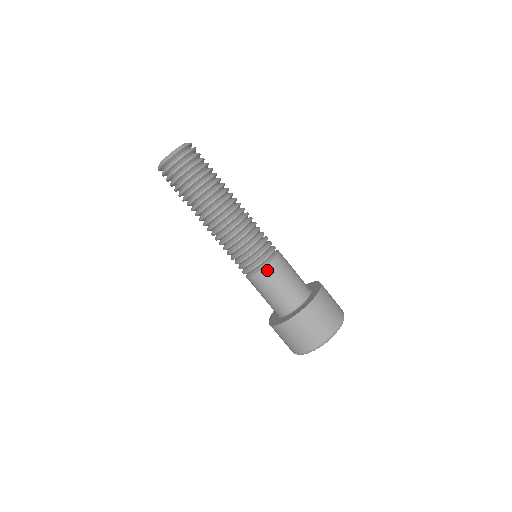
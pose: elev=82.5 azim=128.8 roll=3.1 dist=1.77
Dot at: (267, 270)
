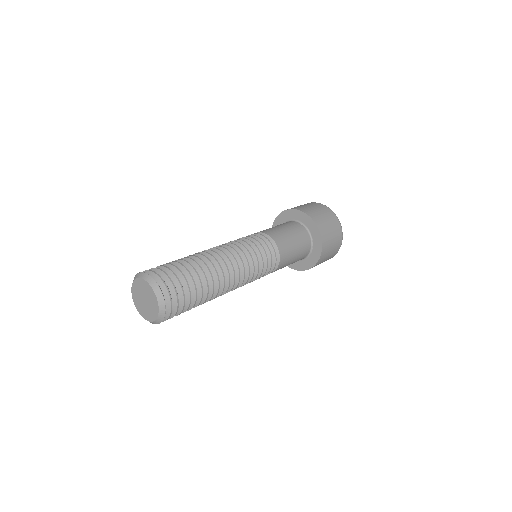
Dot at: occluded
